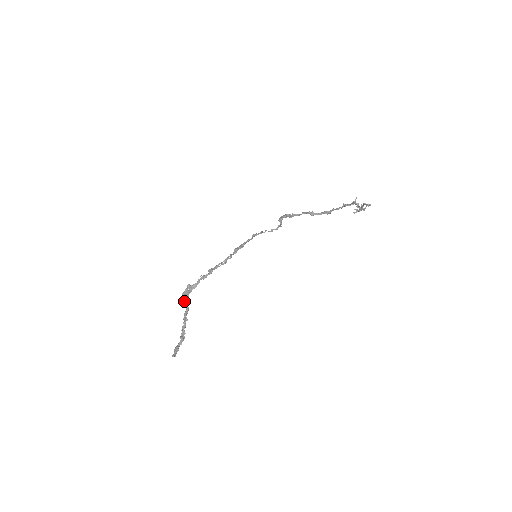
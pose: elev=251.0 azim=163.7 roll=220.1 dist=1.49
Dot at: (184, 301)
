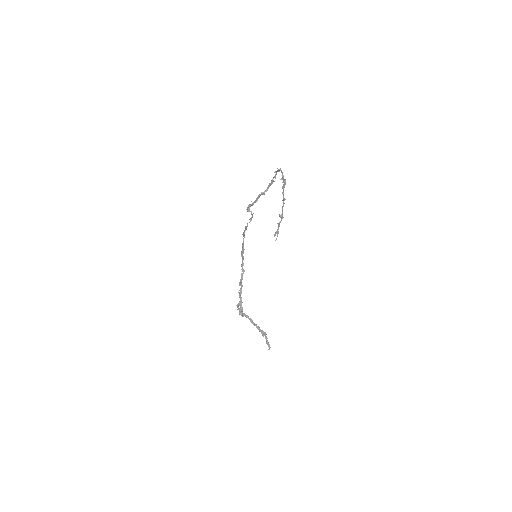
Dot at: occluded
